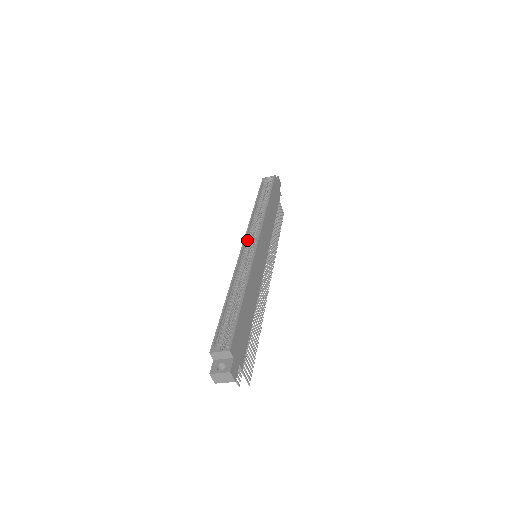
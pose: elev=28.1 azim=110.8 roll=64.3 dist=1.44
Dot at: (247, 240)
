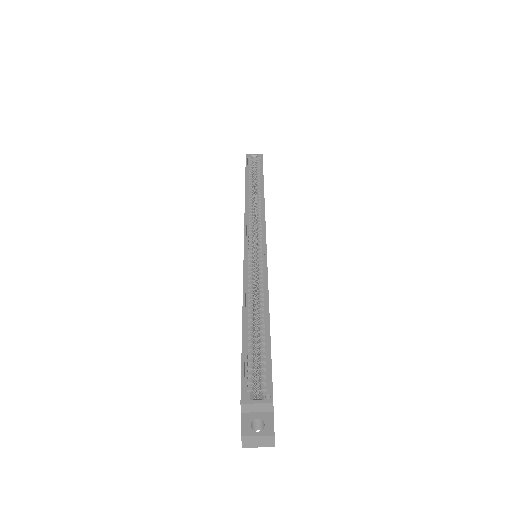
Dot at: (248, 234)
